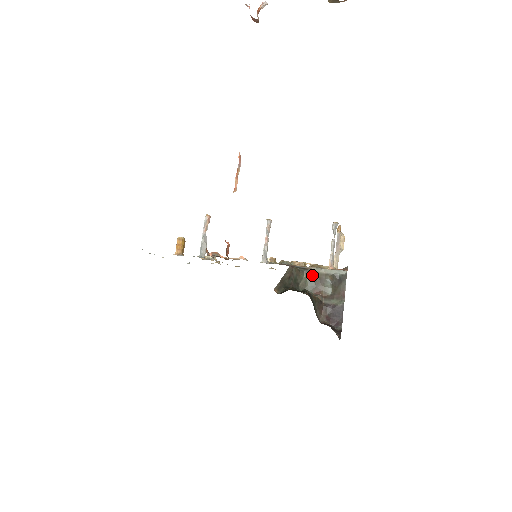
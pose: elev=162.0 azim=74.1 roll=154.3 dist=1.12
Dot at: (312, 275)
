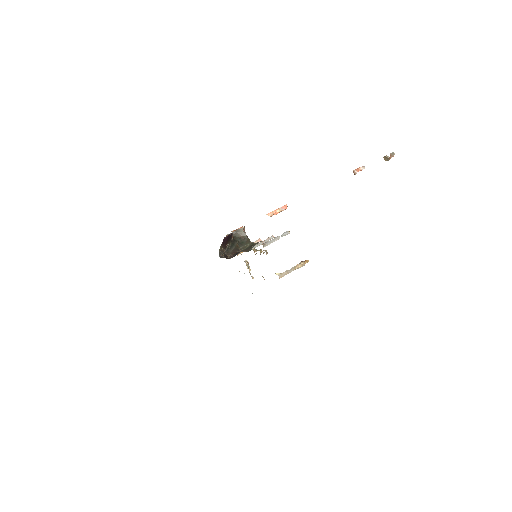
Dot at: (252, 245)
